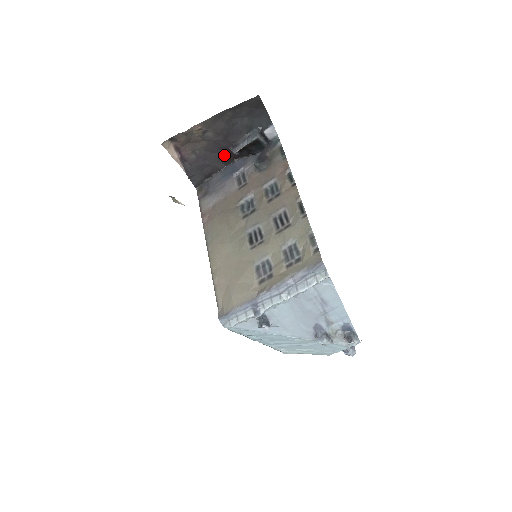
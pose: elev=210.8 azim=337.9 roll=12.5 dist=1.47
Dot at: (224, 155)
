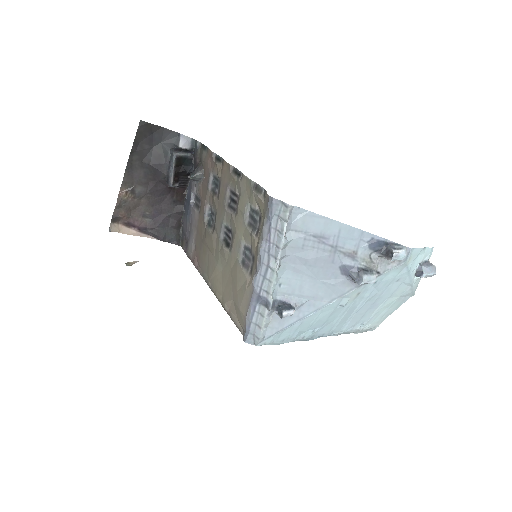
Dot at: (172, 197)
